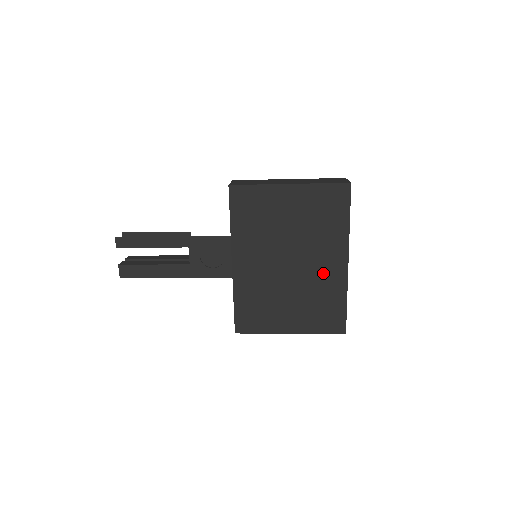
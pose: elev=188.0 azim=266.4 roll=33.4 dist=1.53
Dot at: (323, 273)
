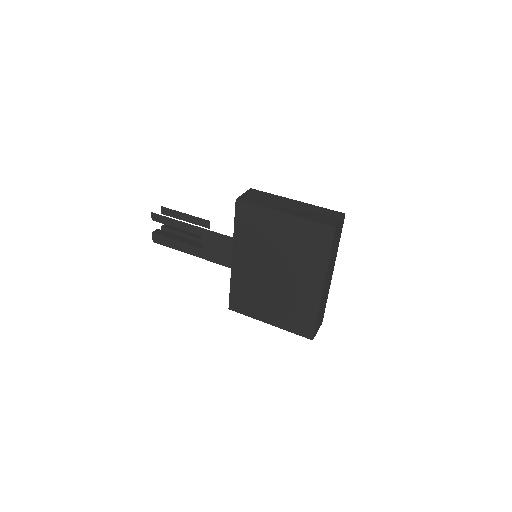
Dot at: (301, 290)
